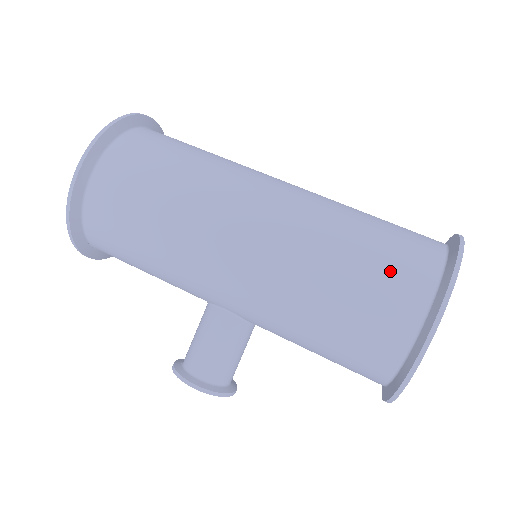
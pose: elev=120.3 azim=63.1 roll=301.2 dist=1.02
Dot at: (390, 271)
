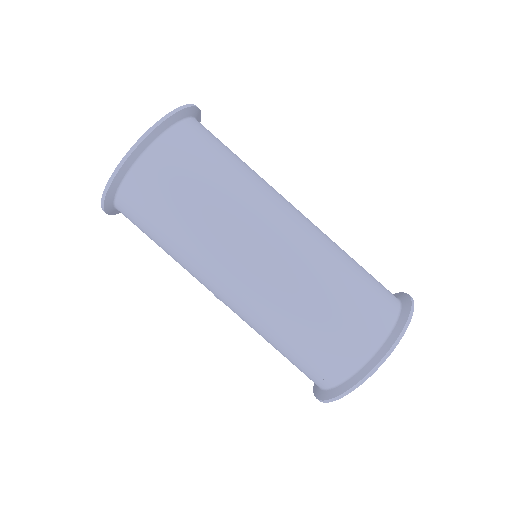
Dot at: (312, 362)
